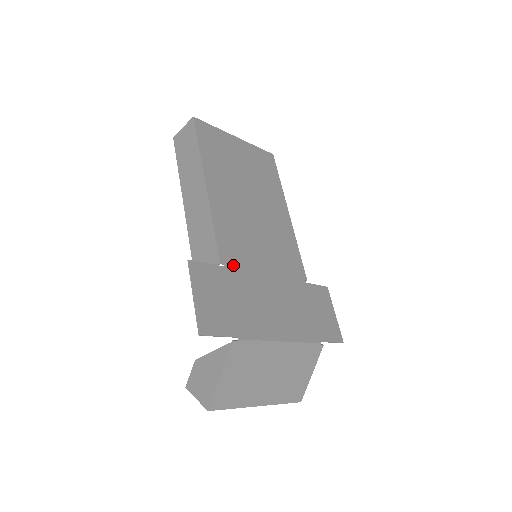
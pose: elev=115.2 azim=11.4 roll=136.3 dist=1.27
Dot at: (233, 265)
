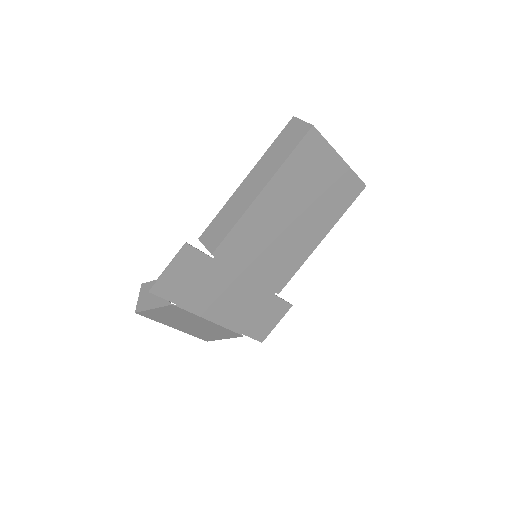
Dot at: (222, 260)
